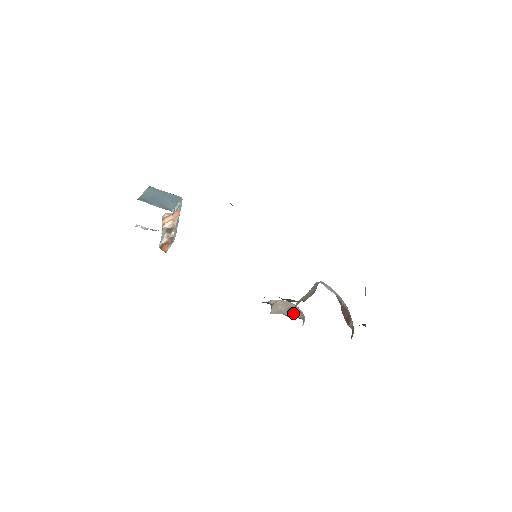
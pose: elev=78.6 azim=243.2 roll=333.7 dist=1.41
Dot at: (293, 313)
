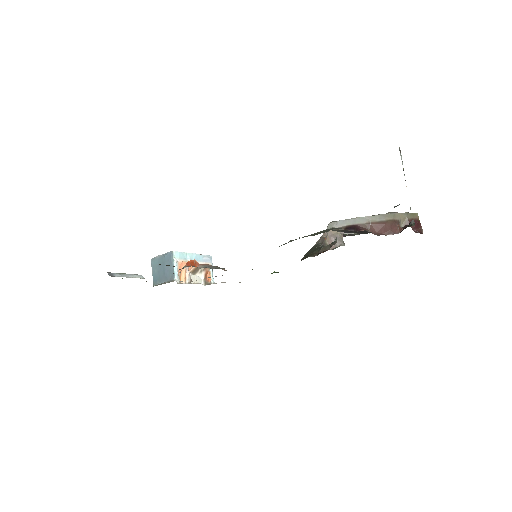
Dot at: (348, 234)
